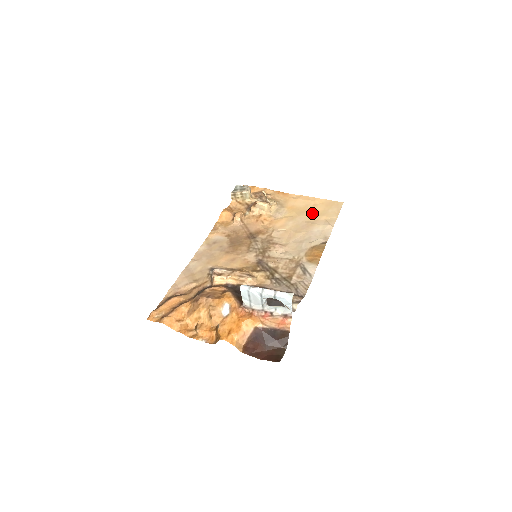
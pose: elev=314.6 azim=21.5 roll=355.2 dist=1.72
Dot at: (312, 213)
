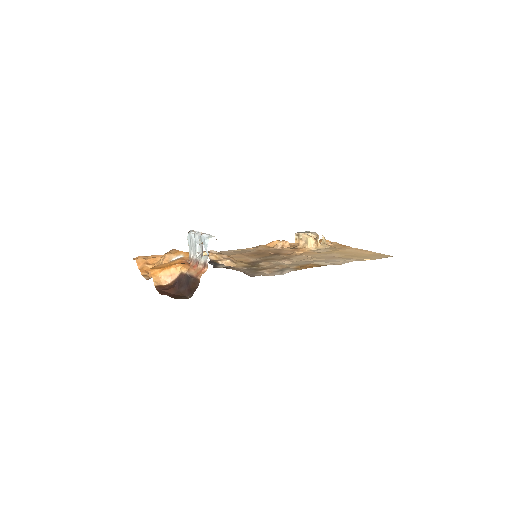
Dot at: (350, 255)
